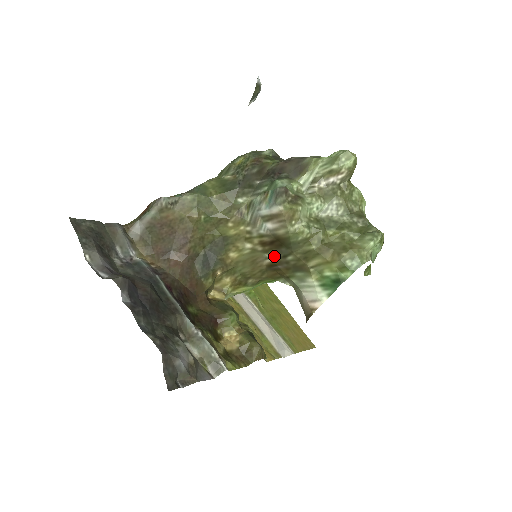
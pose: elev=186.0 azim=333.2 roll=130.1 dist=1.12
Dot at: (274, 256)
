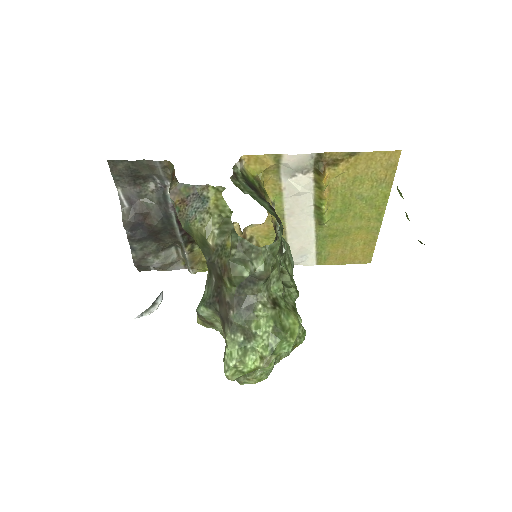
Dot at: occluded
